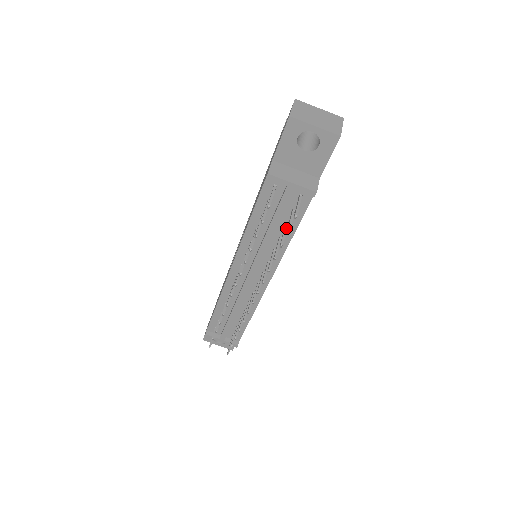
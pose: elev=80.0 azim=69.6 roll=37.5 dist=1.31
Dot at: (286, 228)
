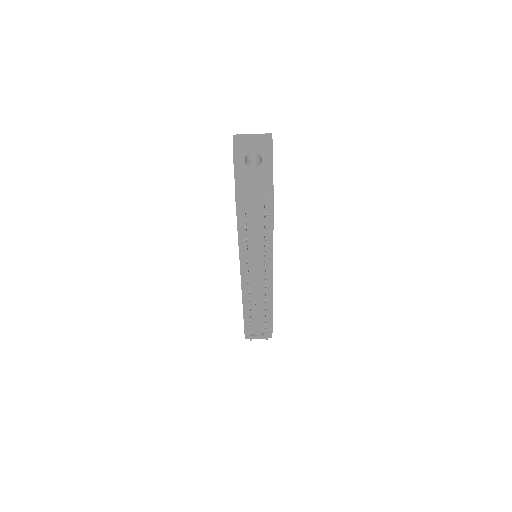
Dot at: occluded
